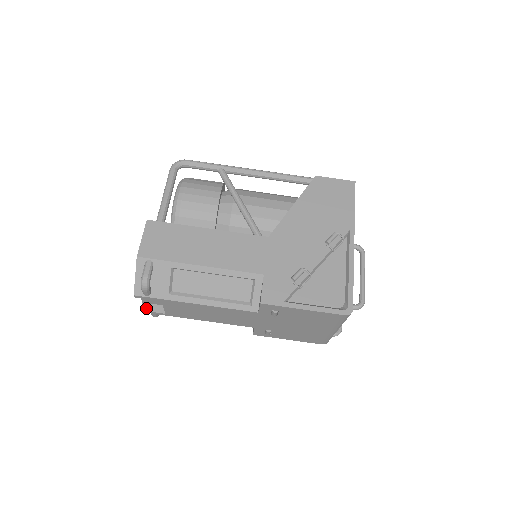
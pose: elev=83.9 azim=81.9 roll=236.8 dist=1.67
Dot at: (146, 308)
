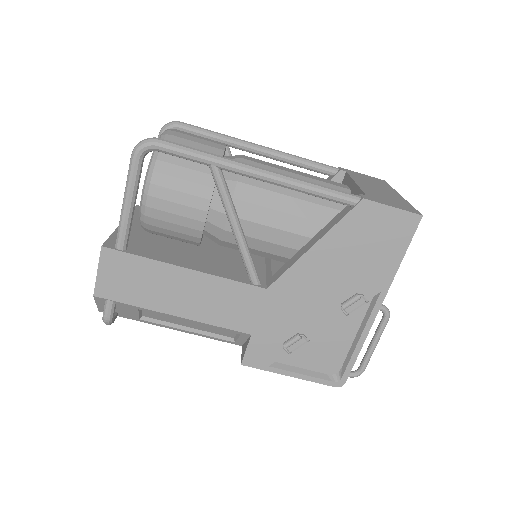
Dot at: occluded
